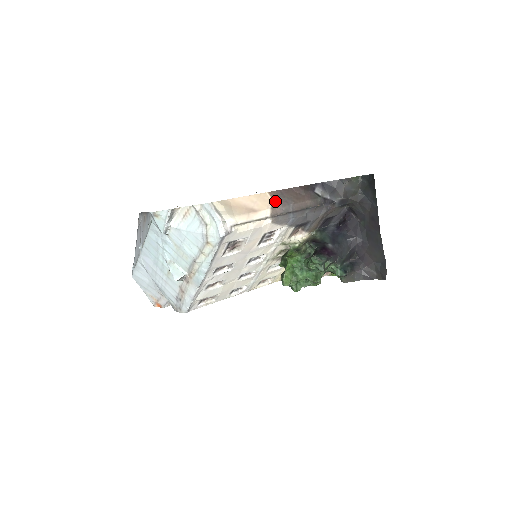
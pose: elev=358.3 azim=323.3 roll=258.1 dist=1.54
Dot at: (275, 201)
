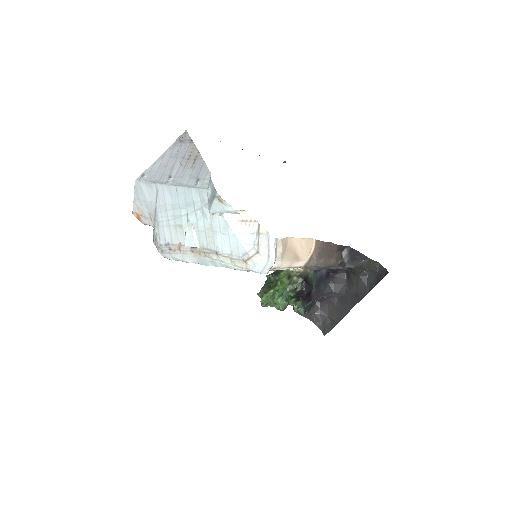
Dot at: (315, 253)
